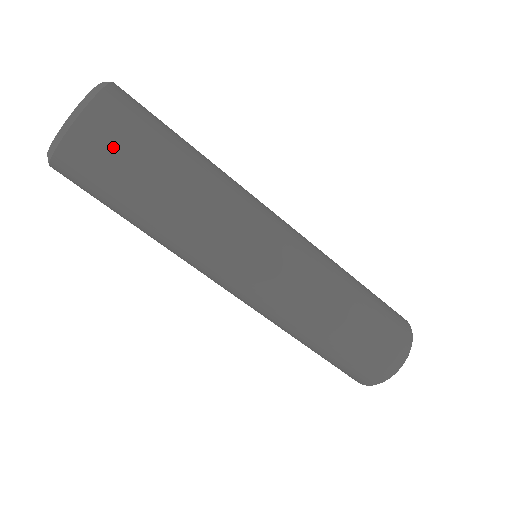
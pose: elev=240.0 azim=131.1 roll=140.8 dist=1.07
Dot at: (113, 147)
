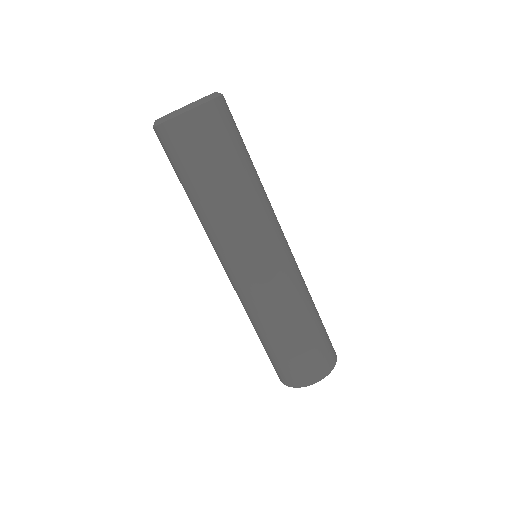
Dot at: (226, 127)
